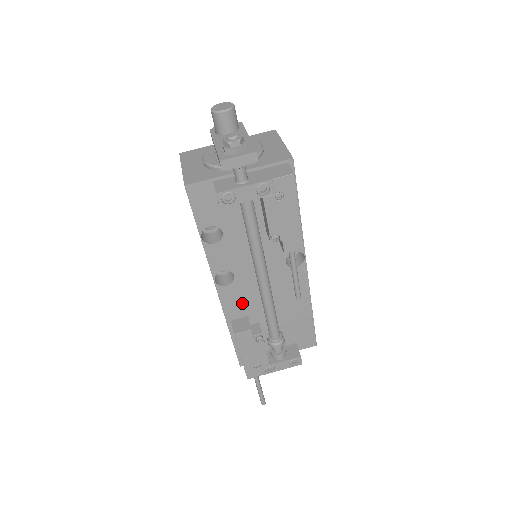
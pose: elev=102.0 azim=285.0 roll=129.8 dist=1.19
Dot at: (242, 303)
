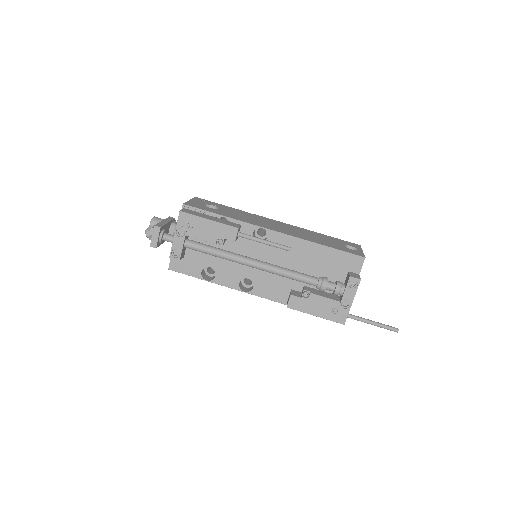
Dot at: (276, 287)
